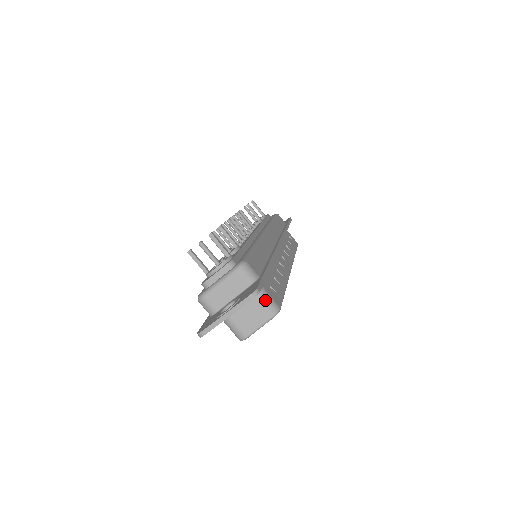
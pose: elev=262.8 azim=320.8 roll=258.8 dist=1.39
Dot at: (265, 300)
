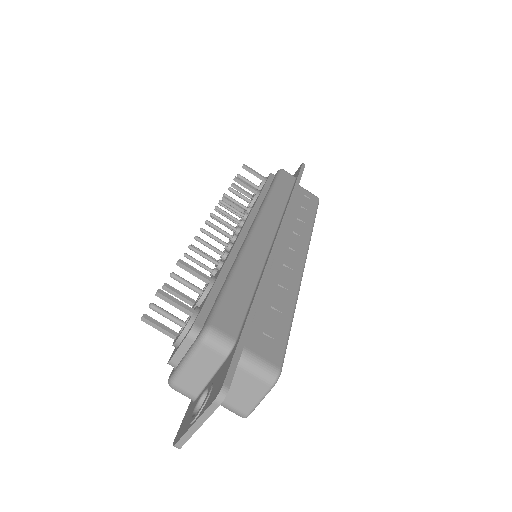
Dot at: (254, 368)
